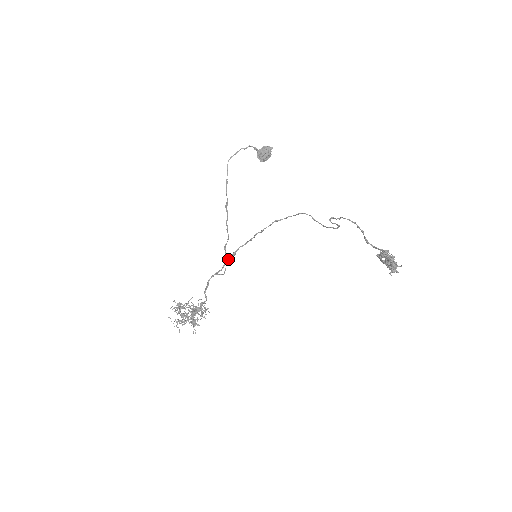
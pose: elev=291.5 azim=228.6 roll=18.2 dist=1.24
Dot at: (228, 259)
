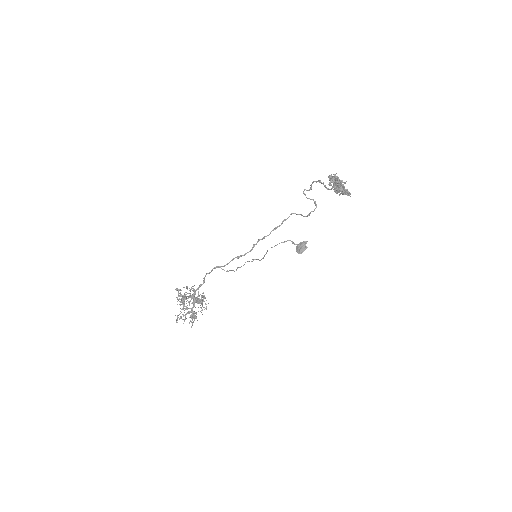
Dot at: (232, 259)
